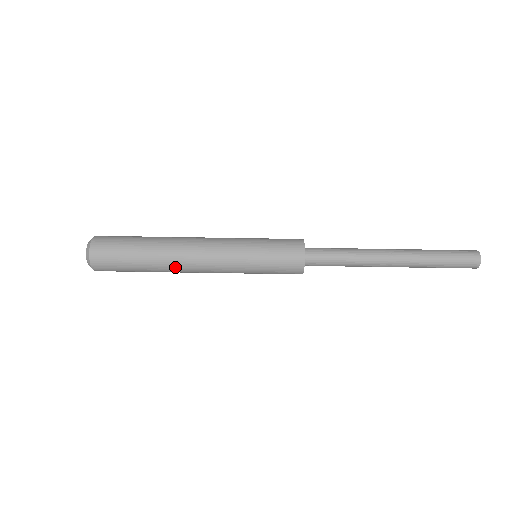
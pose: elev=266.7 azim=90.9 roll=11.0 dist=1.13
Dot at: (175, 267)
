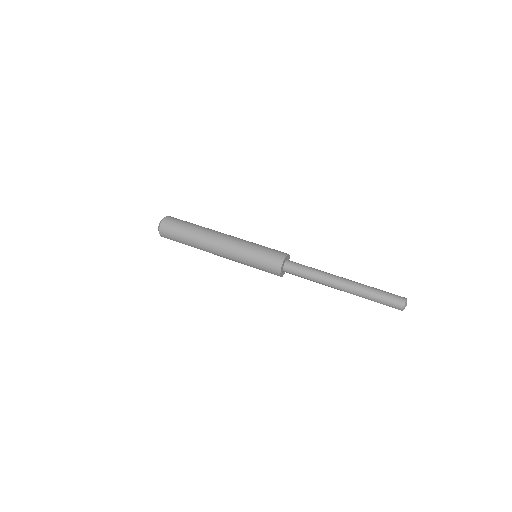
Dot at: (205, 245)
